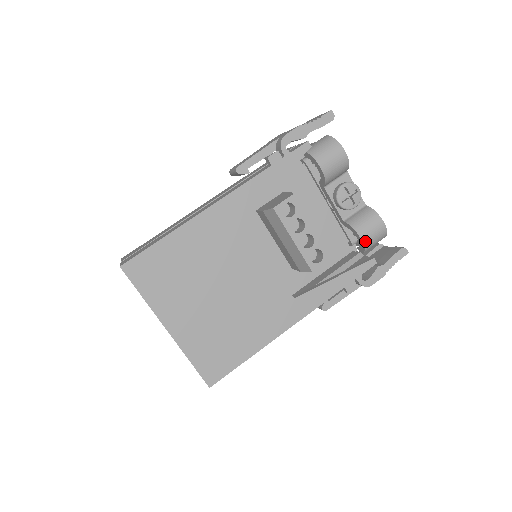
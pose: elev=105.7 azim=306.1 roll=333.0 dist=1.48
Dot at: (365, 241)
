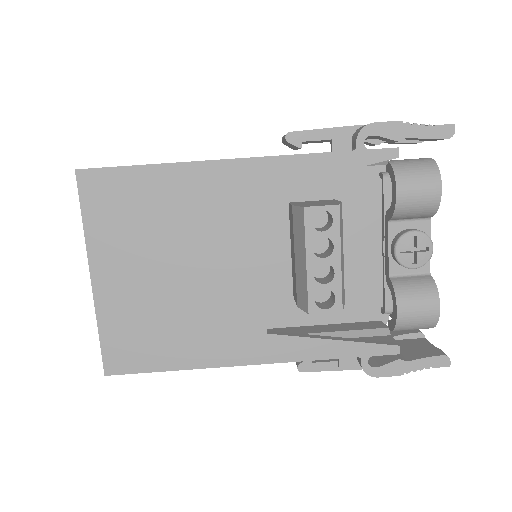
Dot at: (401, 318)
